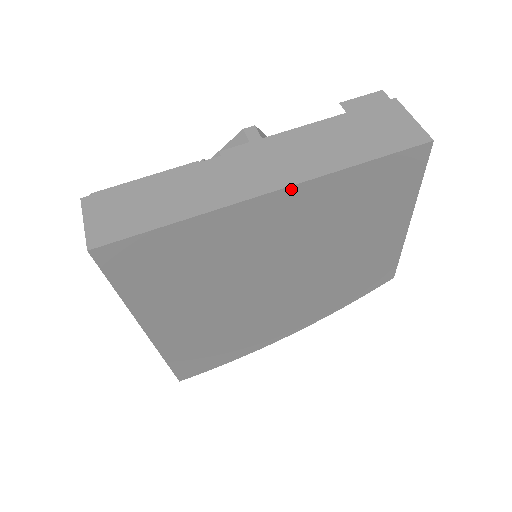
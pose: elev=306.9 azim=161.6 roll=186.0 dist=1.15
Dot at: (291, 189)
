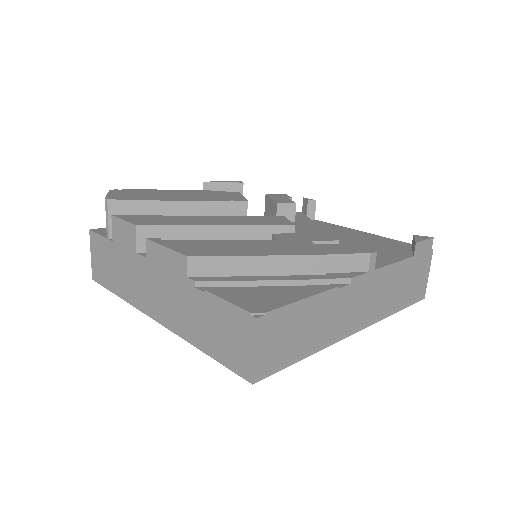
Dot at: (365, 325)
